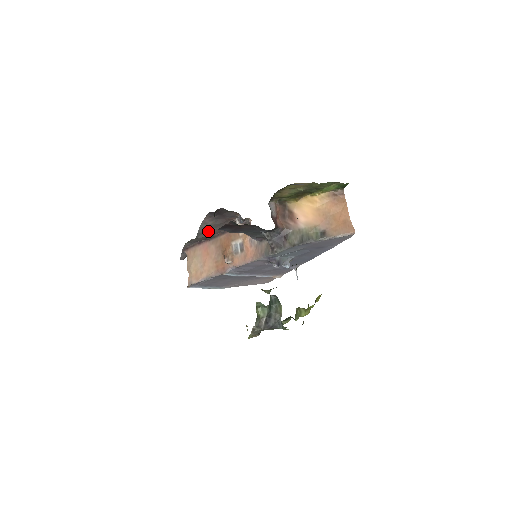
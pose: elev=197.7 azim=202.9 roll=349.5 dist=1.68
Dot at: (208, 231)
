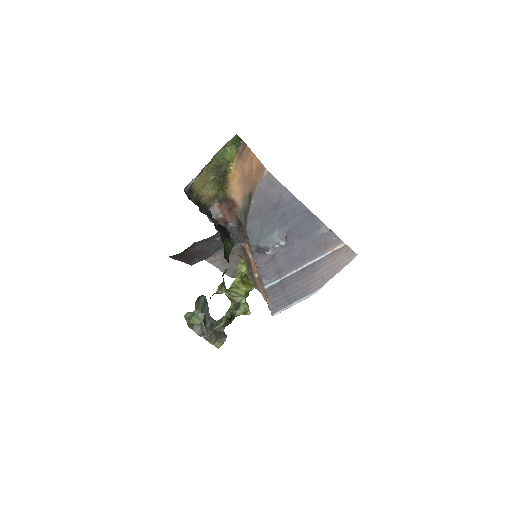
Dot at: (233, 263)
